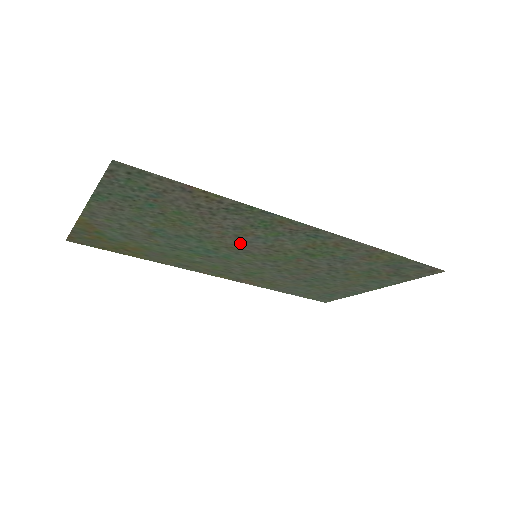
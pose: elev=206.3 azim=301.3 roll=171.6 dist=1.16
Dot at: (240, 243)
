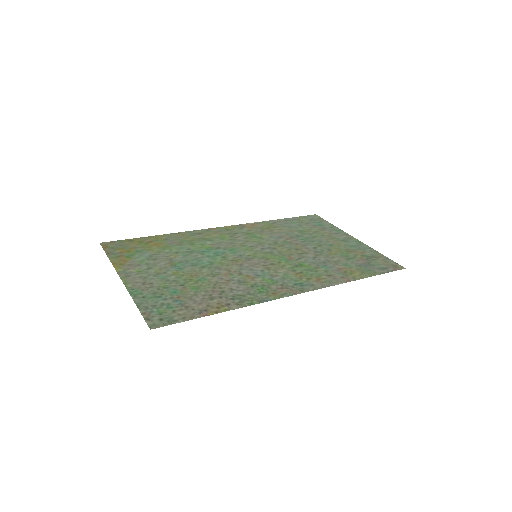
Dot at: (243, 267)
